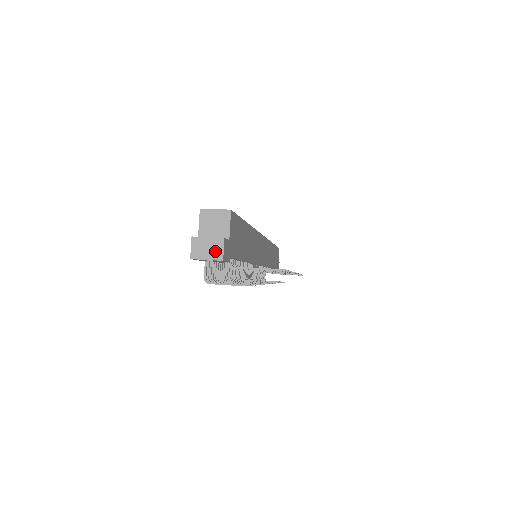
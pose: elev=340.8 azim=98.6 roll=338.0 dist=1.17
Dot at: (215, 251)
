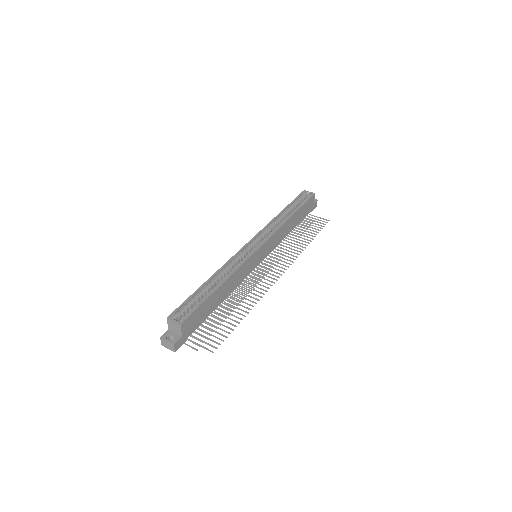
Dot at: (171, 347)
